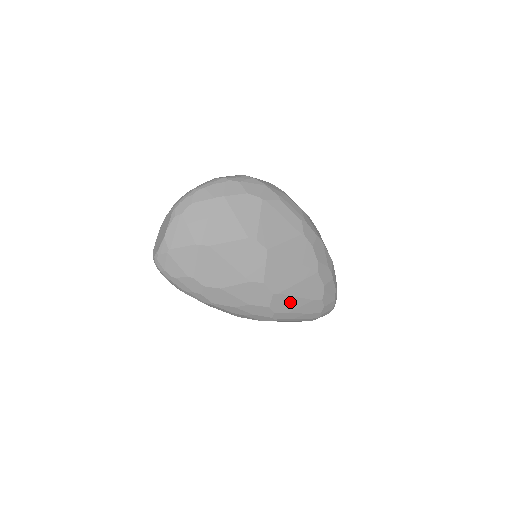
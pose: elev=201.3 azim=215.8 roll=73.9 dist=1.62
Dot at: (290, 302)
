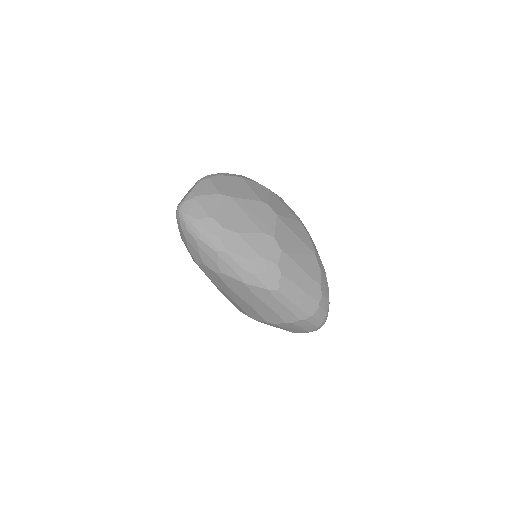
Dot at: (295, 270)
